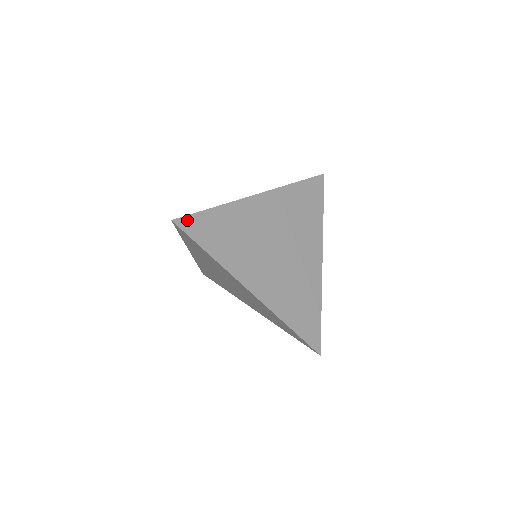
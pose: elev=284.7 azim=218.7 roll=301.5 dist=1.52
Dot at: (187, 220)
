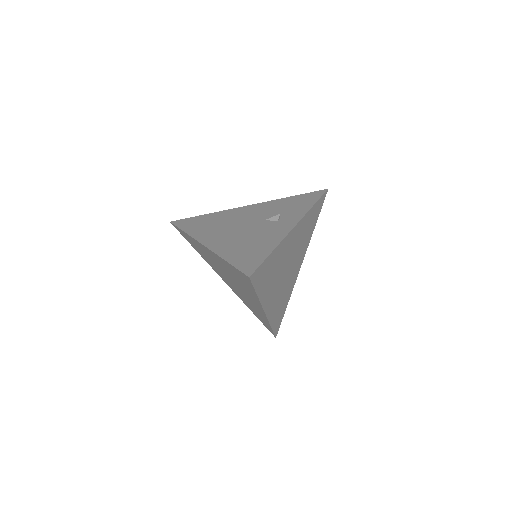
Dot at: (256, 272)
